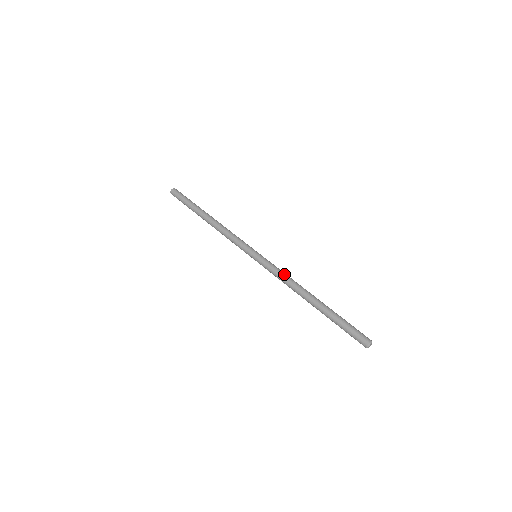
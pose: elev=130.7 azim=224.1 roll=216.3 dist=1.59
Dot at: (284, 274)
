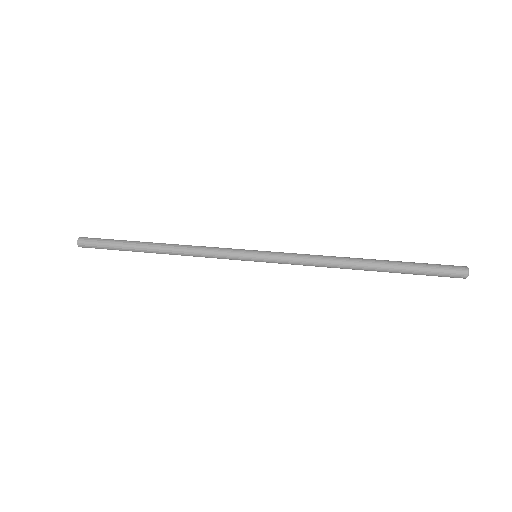
Dot at: (309, 256)
